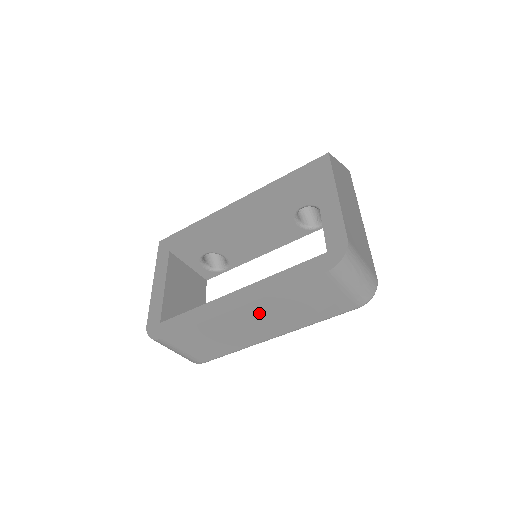
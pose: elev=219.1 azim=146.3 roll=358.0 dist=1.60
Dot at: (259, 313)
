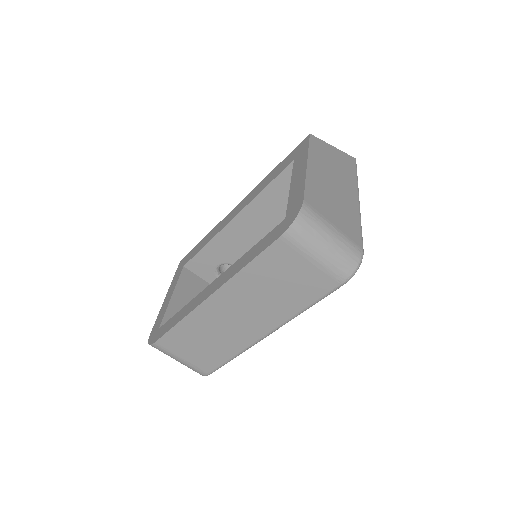
Dot at: (235, 301)
